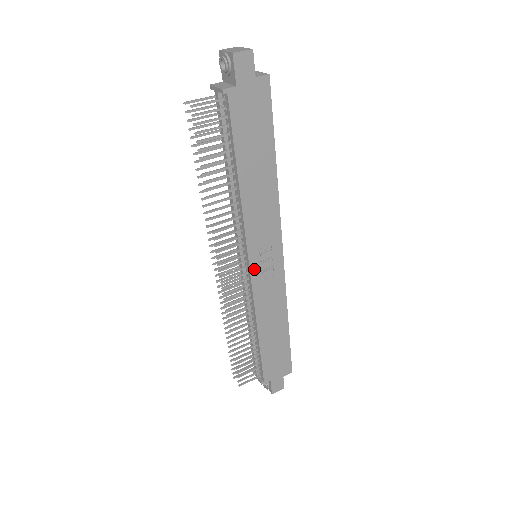
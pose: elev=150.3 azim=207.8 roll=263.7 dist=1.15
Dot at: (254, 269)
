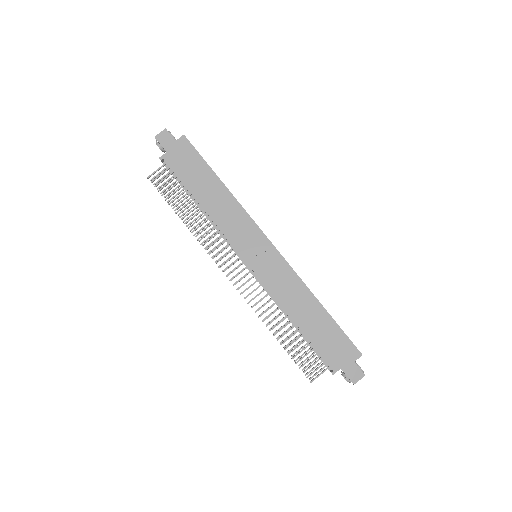
Dot at: (252, 264)
